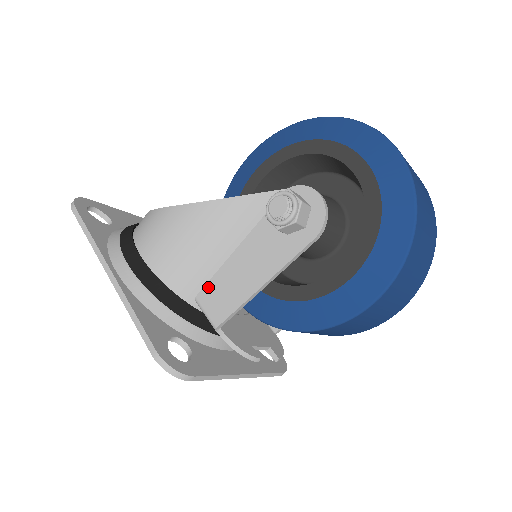
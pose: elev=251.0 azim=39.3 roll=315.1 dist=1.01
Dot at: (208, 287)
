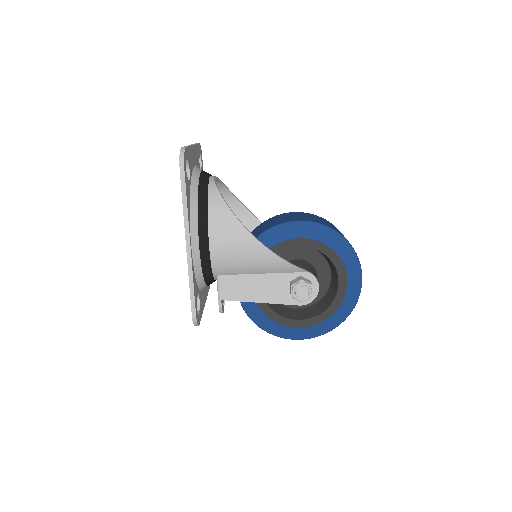
Dot at: (231, 277)
